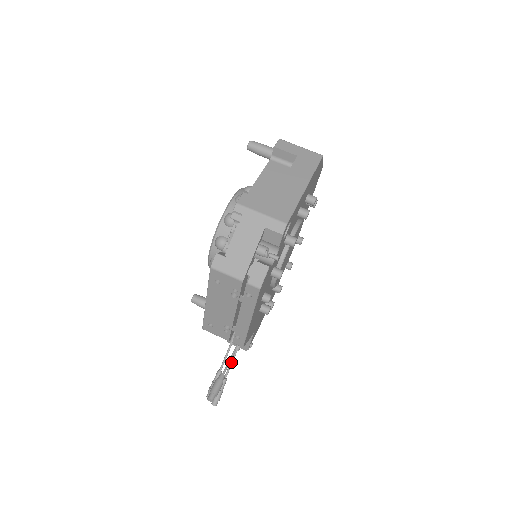
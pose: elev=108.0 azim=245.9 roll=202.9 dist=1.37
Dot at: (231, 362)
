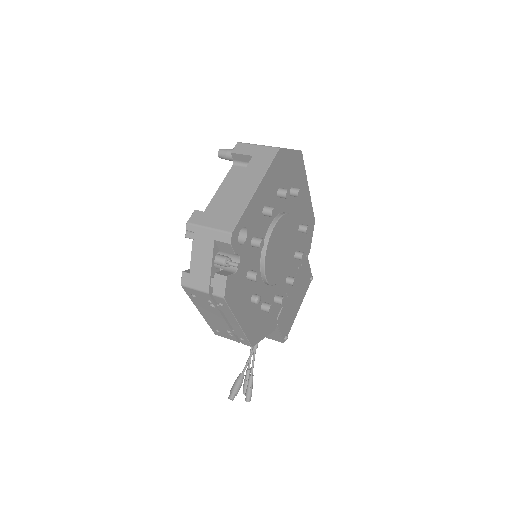
Dot at: (253, 360)
